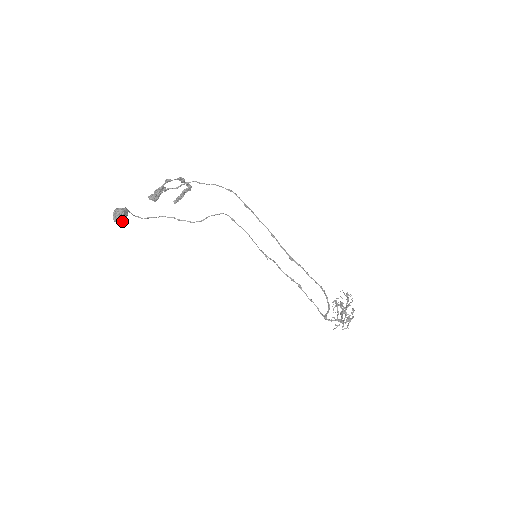
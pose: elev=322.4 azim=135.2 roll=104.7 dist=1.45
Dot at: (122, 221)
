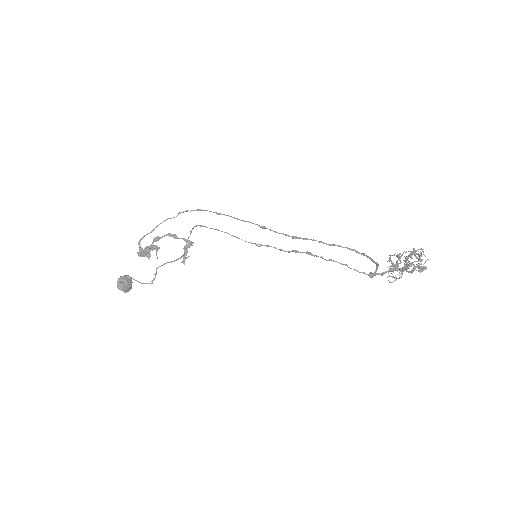
Dot at: (126, 287)
